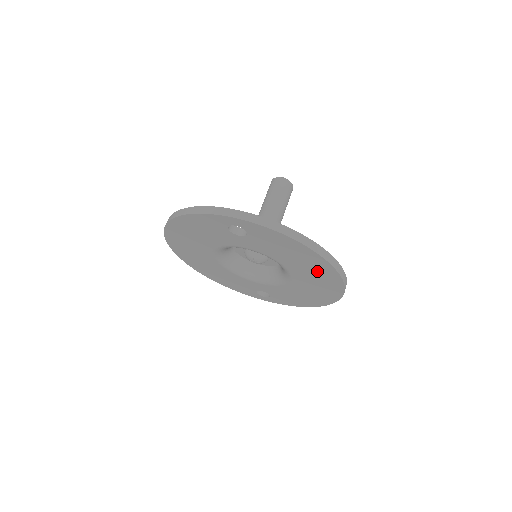
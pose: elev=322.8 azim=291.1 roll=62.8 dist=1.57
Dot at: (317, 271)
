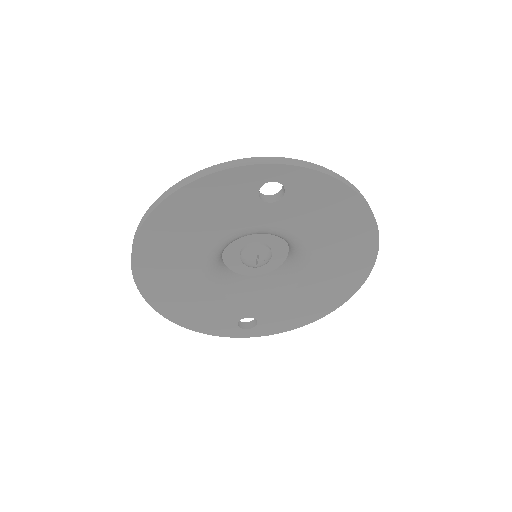
Dot at: (352, 243)
